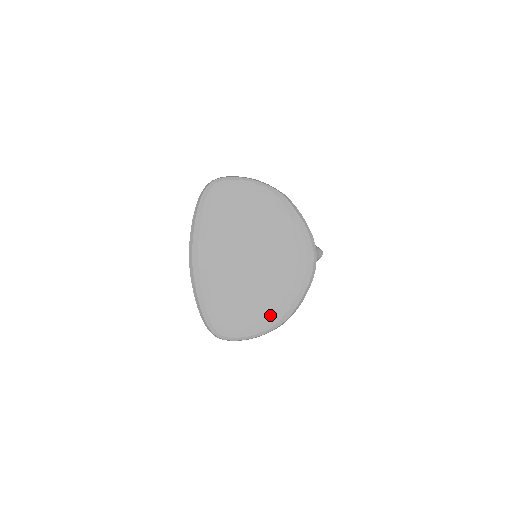
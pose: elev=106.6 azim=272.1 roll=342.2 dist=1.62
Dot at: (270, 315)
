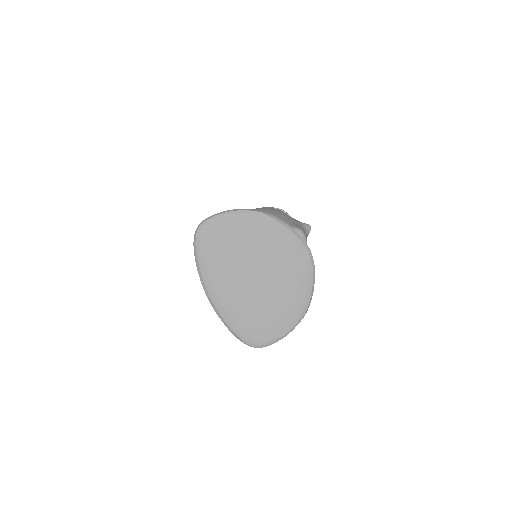
Dot at: (291, 314)
